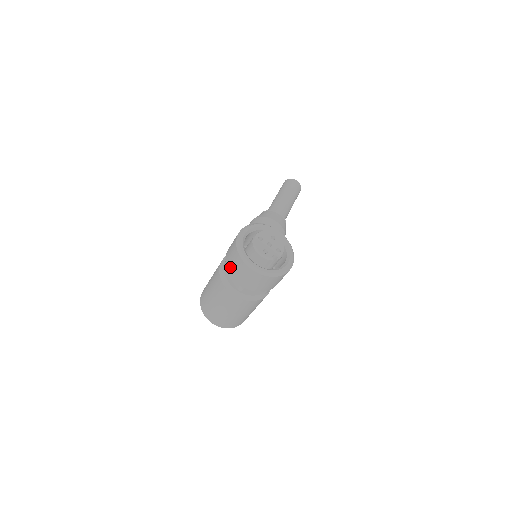
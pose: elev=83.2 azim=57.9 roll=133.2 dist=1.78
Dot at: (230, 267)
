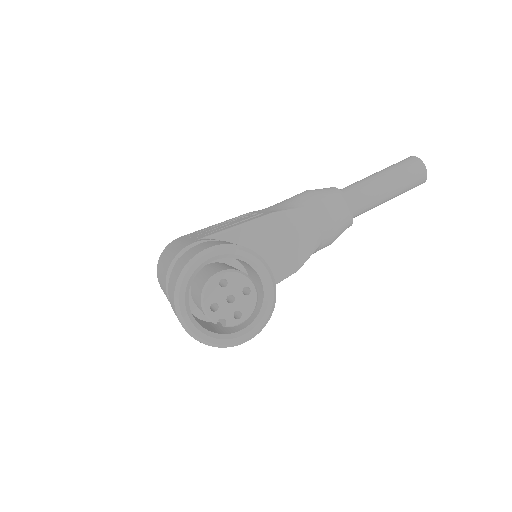
Dot at: (171, 277)
